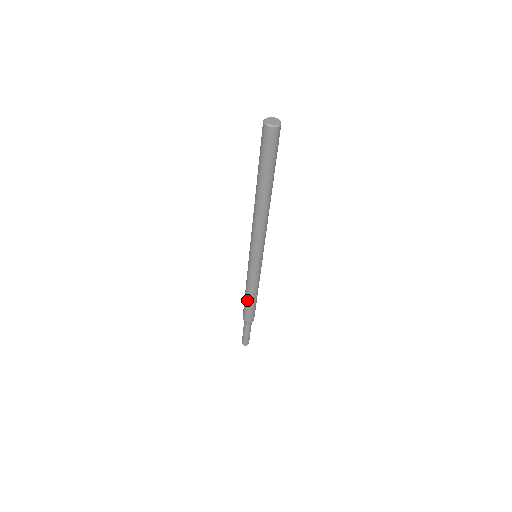
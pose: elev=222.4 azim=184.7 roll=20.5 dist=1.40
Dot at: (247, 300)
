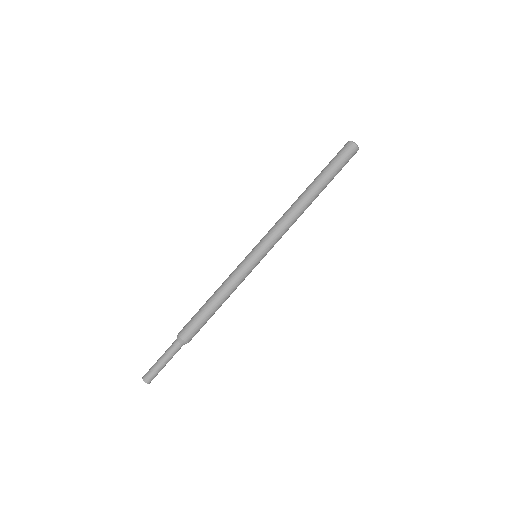
Dot at: (206, 302)
